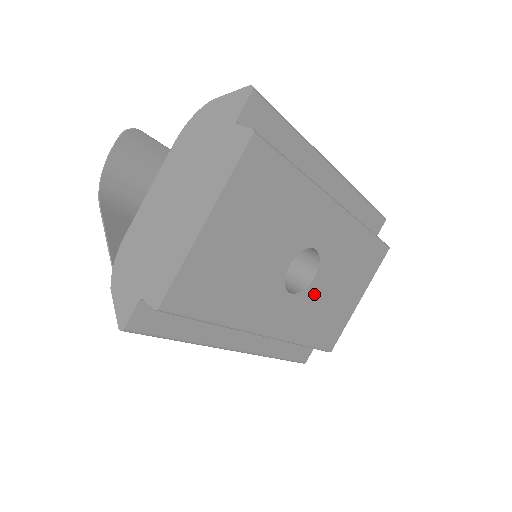
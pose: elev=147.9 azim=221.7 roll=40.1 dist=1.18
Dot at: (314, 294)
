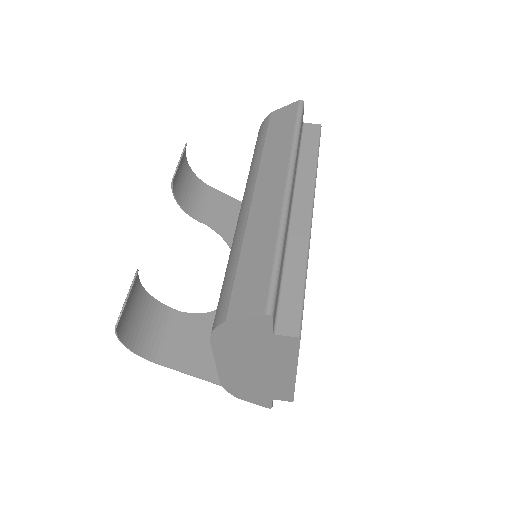
Dot at: occluded
